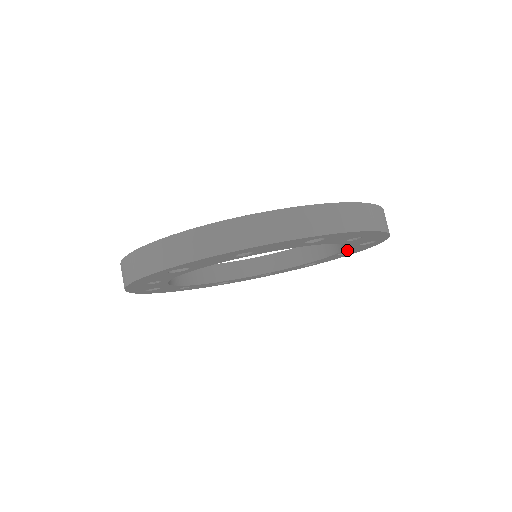
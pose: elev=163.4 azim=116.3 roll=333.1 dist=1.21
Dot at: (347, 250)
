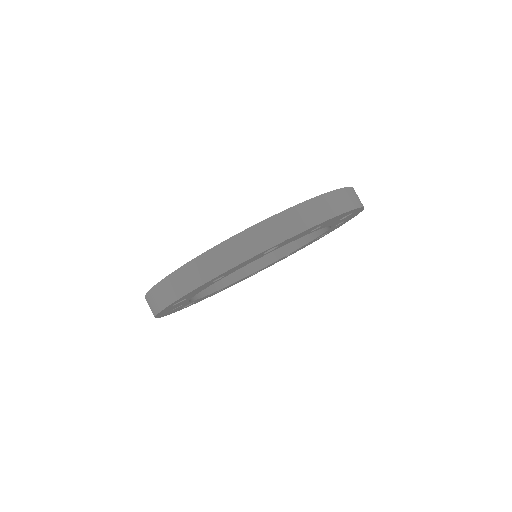
Dot at: (336, 223)
